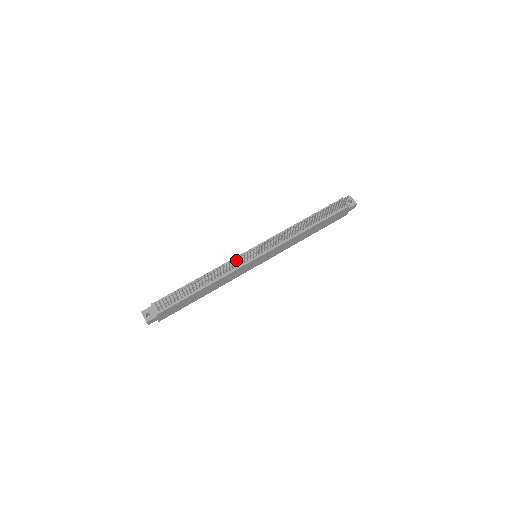
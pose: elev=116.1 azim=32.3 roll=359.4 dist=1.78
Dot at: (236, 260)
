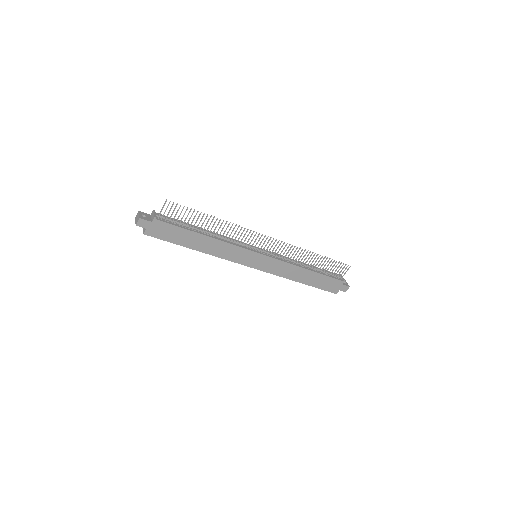
Dot at: (241, 242)
